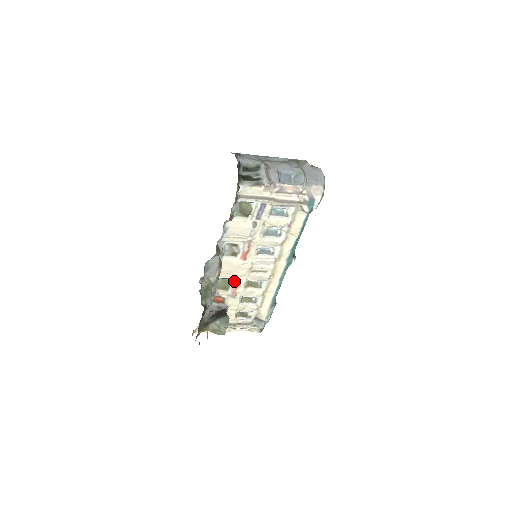
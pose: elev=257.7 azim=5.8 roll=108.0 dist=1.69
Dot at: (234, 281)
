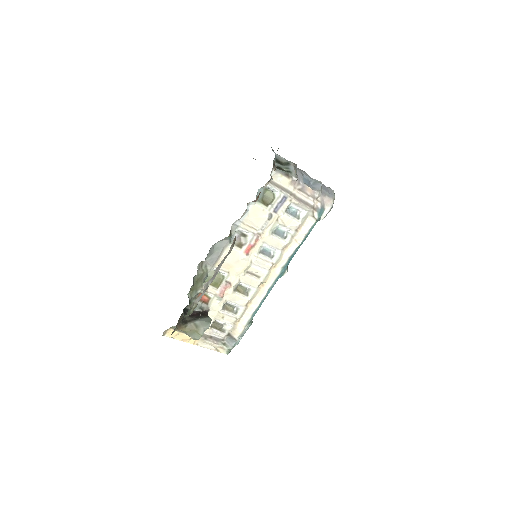
Dot at: (227, 279)
